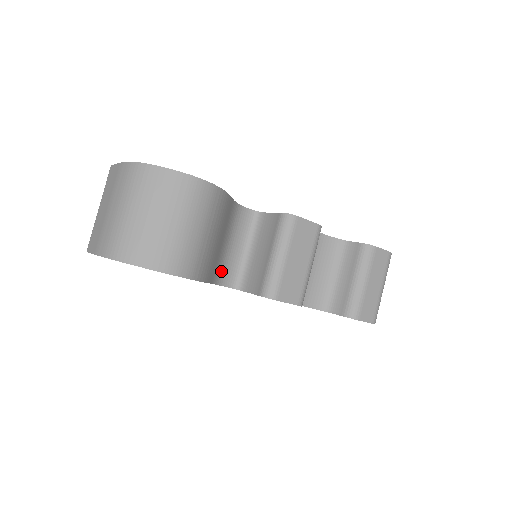
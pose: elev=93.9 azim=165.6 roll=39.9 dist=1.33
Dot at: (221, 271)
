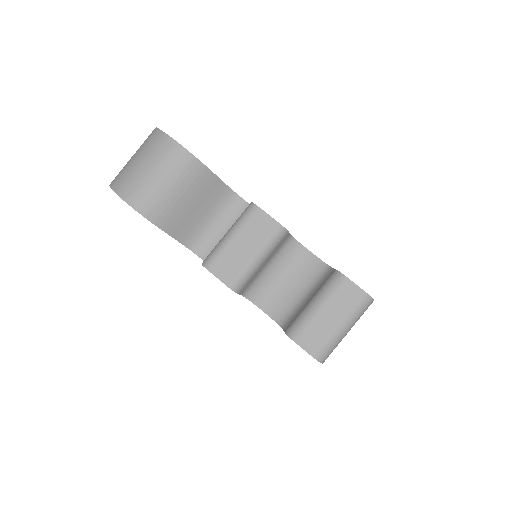
Dot at: (196, 239)
